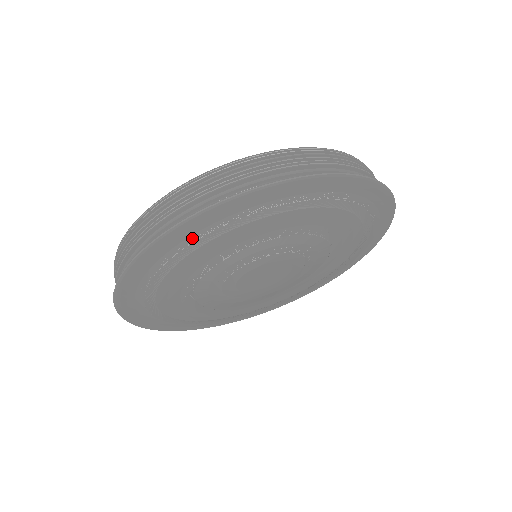
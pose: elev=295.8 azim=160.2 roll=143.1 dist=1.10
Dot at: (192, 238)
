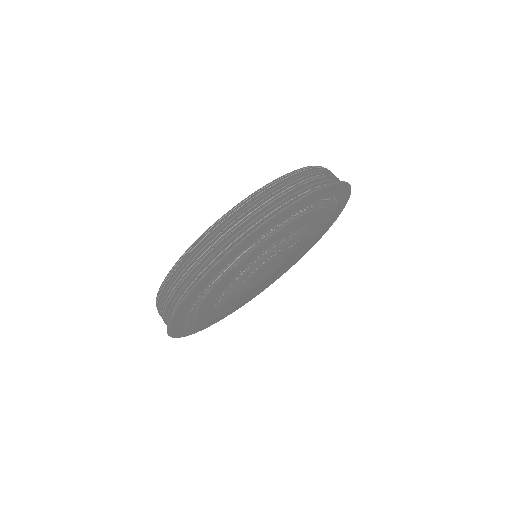
Dot at: (197, 298)
